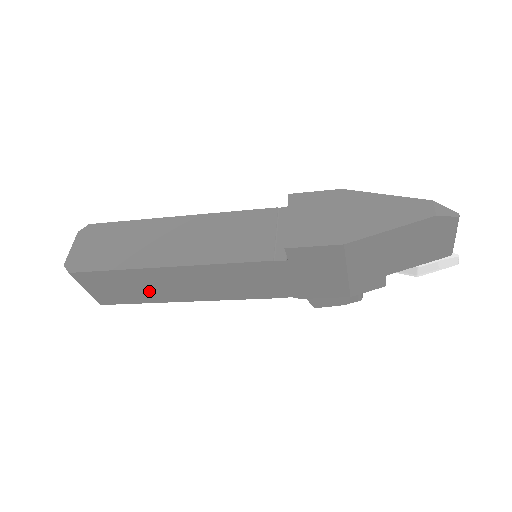
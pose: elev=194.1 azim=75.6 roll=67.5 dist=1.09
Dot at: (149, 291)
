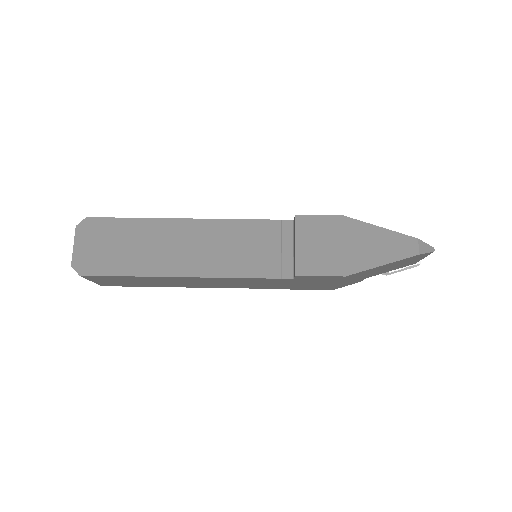
Dot at: (155, 283)
